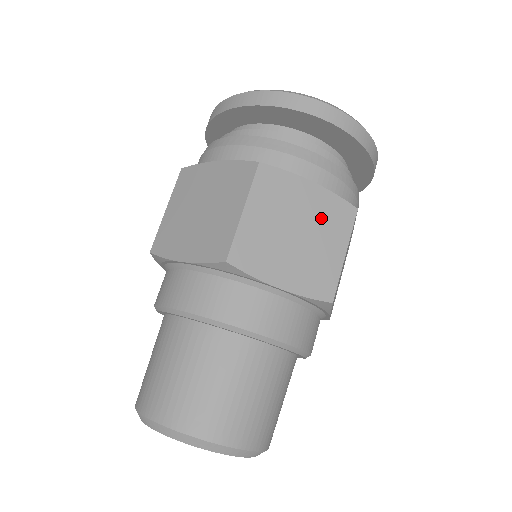
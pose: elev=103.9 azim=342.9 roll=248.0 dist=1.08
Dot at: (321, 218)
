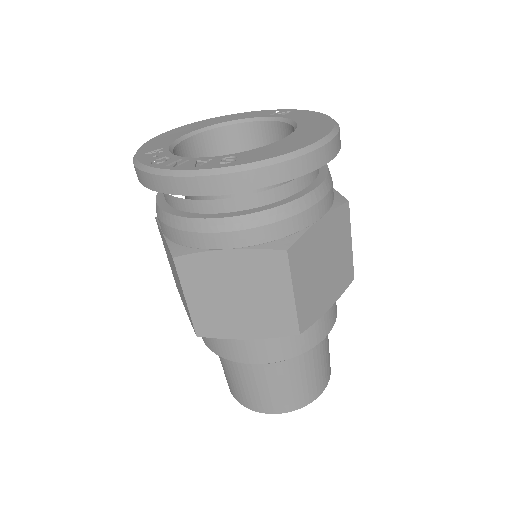
Dot at: (333, 237)
